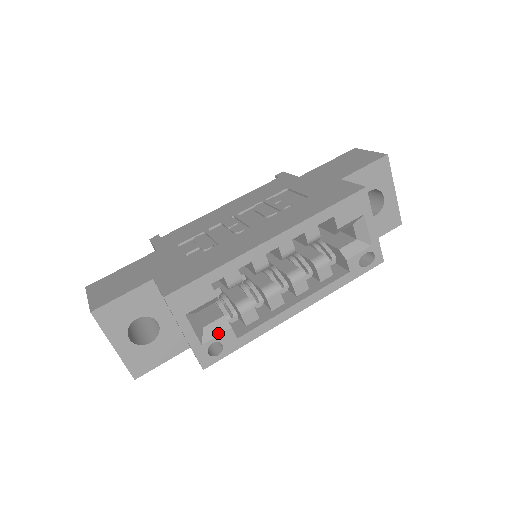
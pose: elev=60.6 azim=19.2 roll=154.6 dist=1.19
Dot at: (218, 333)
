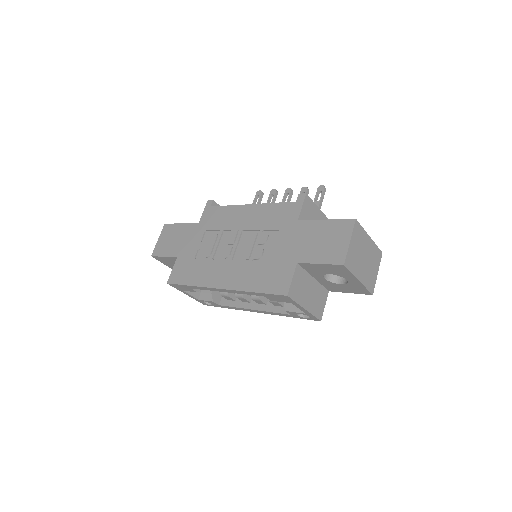
Dot at: (206, 300)
